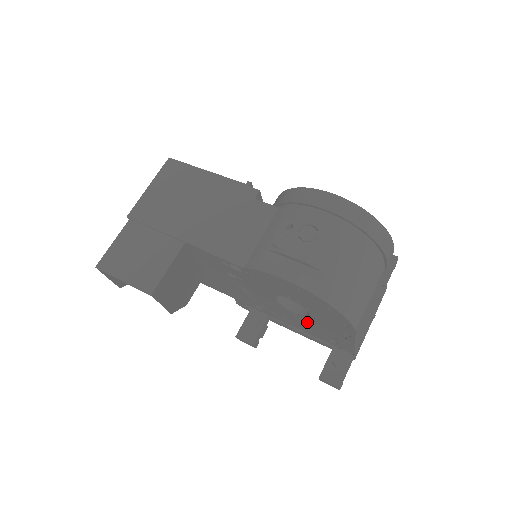
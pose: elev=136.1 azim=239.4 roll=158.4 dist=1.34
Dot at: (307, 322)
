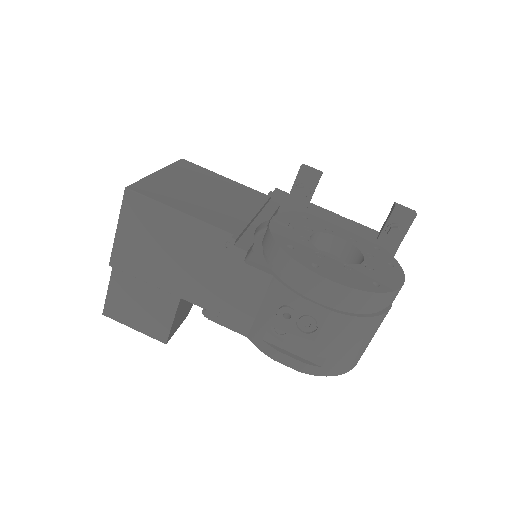
Dot at: occluded
